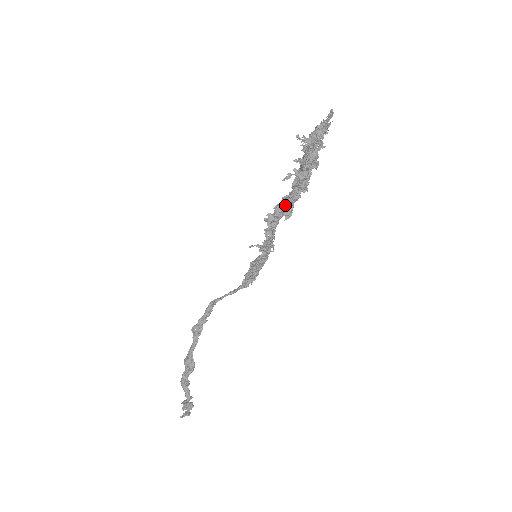
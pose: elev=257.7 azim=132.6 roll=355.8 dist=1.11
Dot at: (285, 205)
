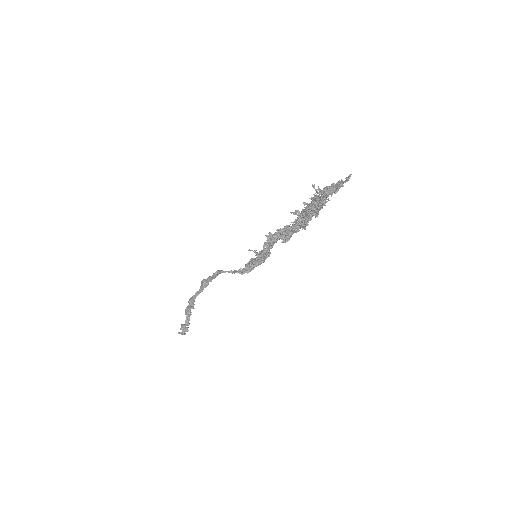
Dot at: (285, 232)
